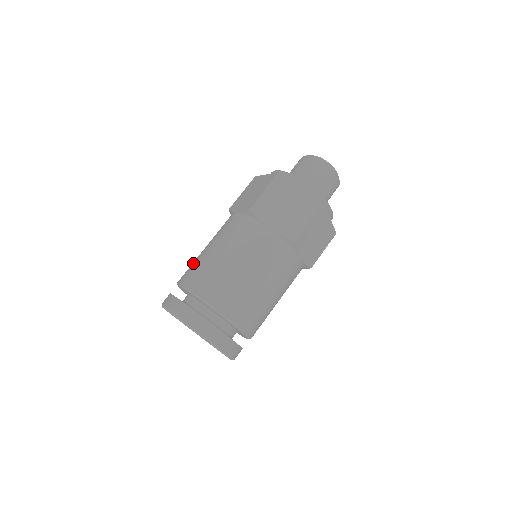
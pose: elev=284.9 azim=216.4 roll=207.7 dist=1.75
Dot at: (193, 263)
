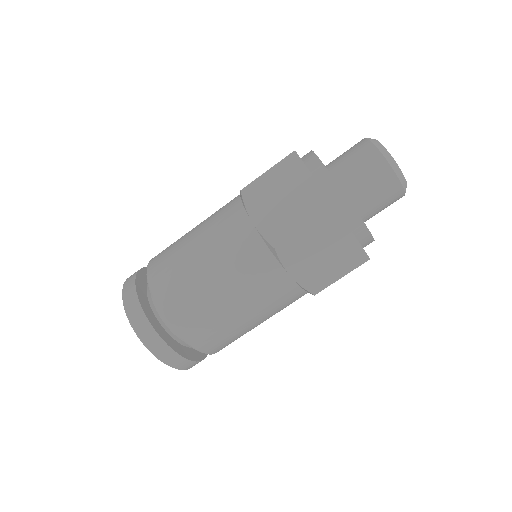
Dot at: (174, 268)
